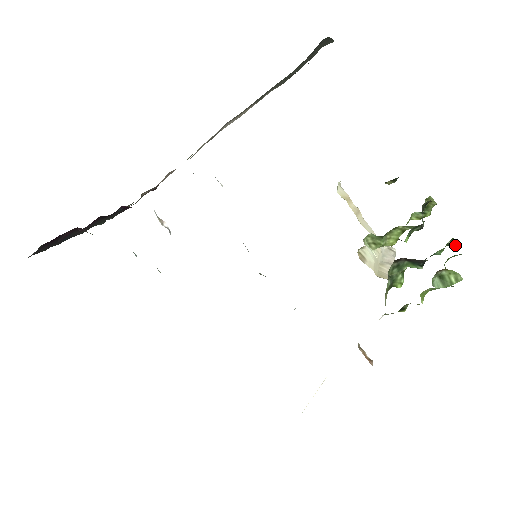
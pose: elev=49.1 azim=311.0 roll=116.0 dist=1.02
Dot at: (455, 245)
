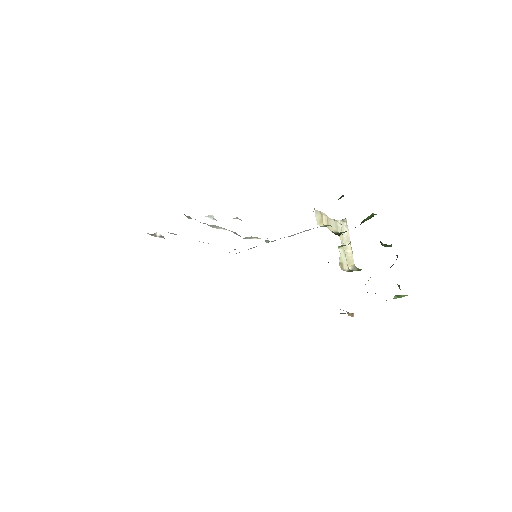
Dot at: occluded
